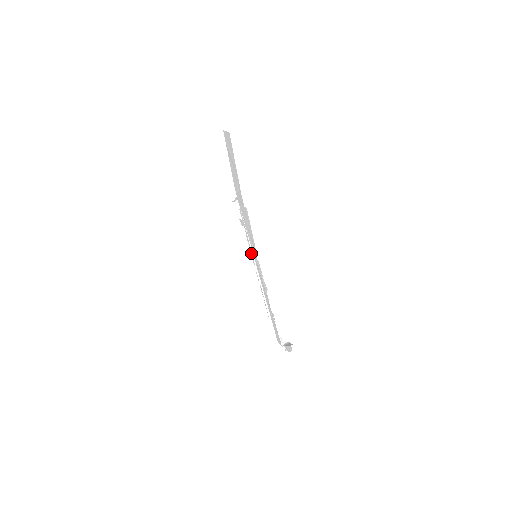
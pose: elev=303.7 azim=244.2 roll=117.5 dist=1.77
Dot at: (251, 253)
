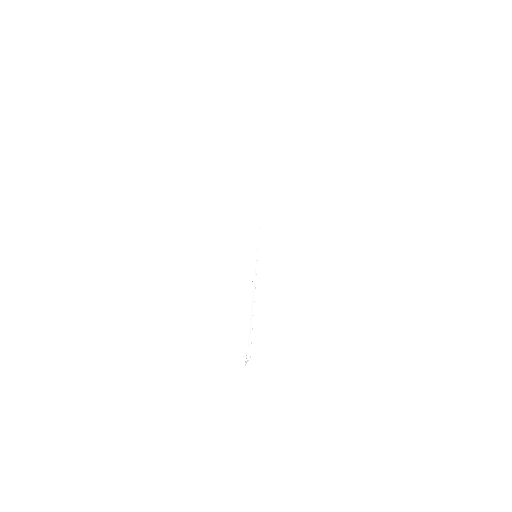
Dot at: (256, 259)
